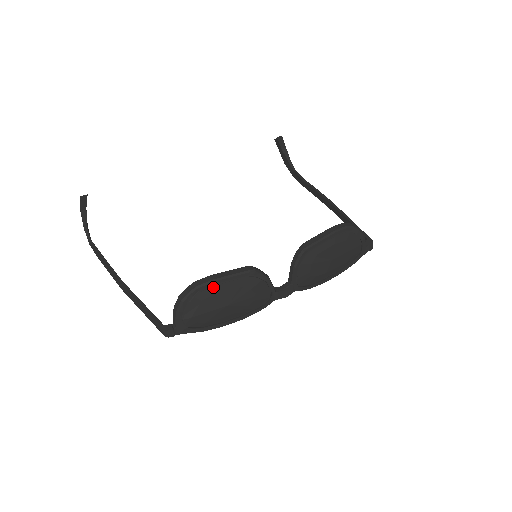
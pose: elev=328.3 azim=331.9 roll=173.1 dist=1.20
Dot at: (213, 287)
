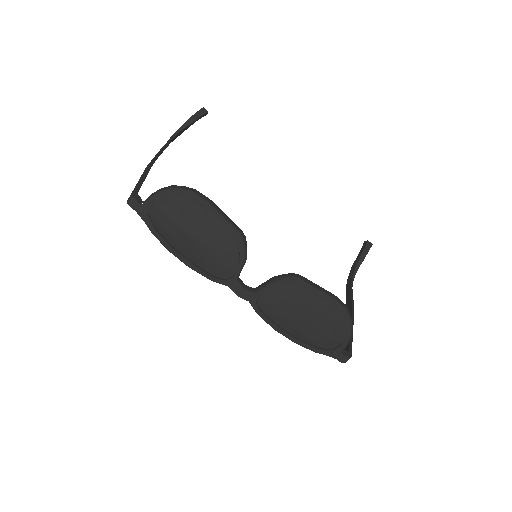
Dot at: (202, 209)
